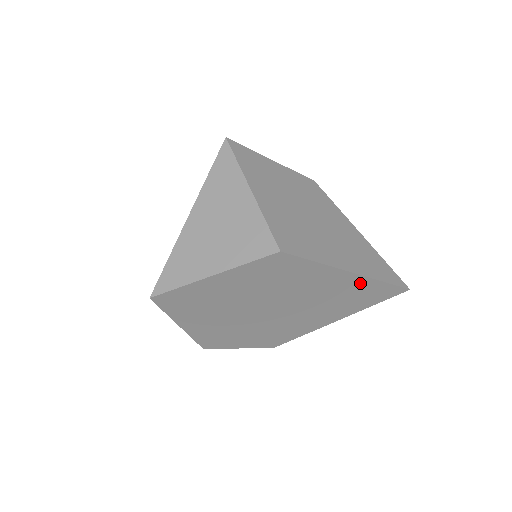
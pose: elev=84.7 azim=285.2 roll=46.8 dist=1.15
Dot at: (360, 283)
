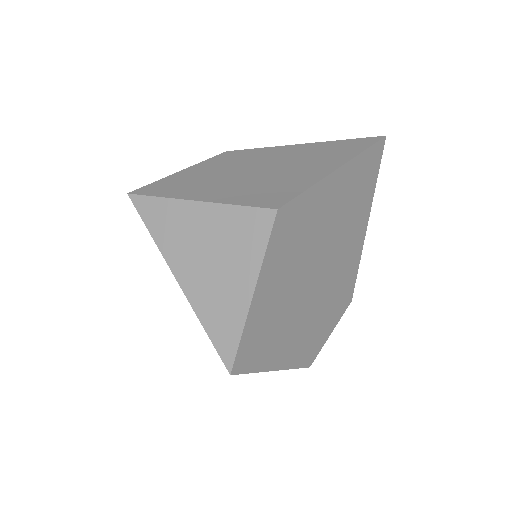
Dot at: (352, 171)
